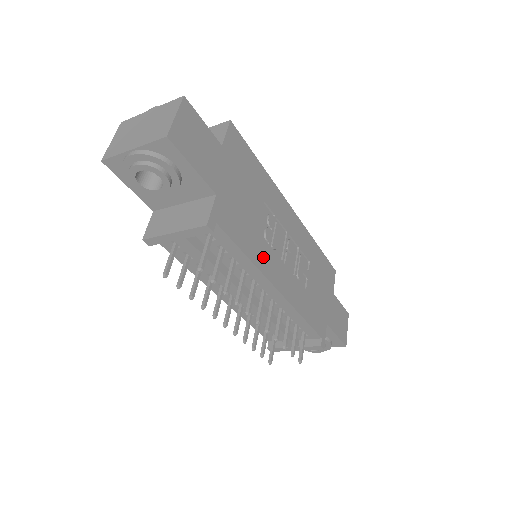
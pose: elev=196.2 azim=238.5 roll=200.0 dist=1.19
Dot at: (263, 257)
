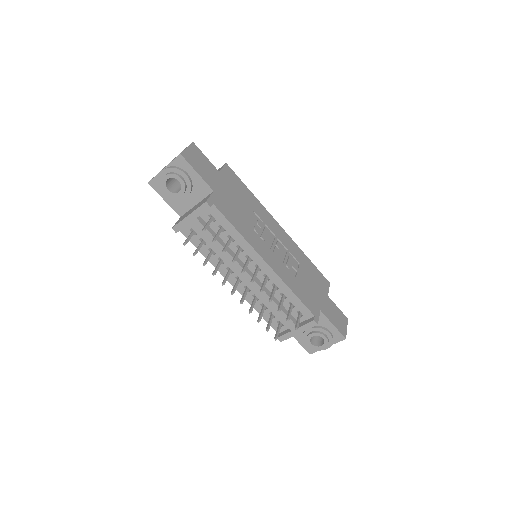
Dot at: (252, 238)
